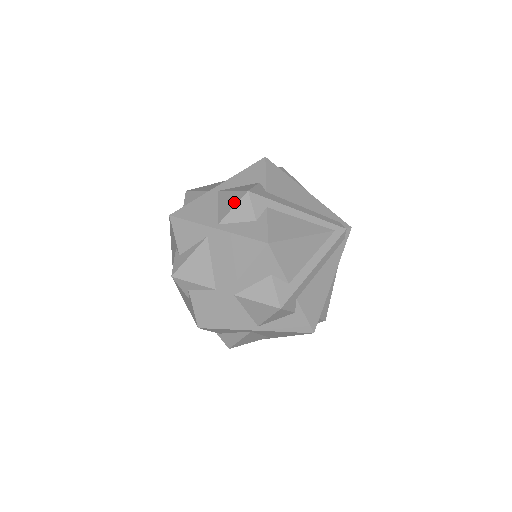
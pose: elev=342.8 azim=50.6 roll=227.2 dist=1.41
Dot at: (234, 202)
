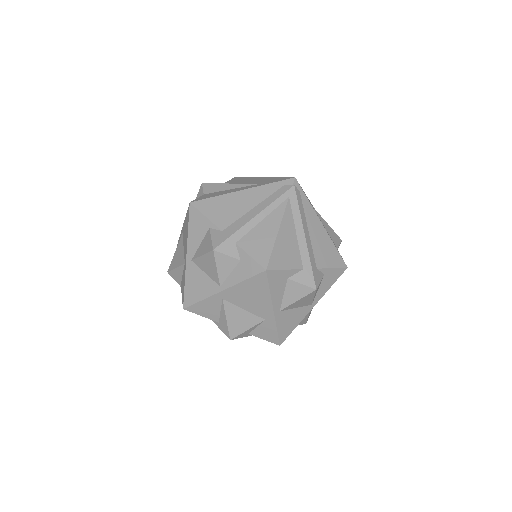
Dot at: (213, 264)
